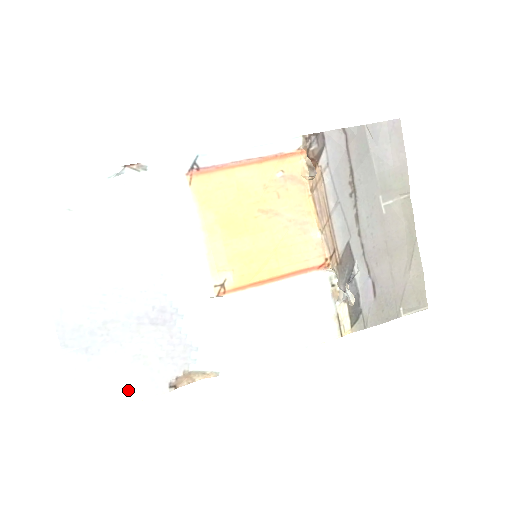
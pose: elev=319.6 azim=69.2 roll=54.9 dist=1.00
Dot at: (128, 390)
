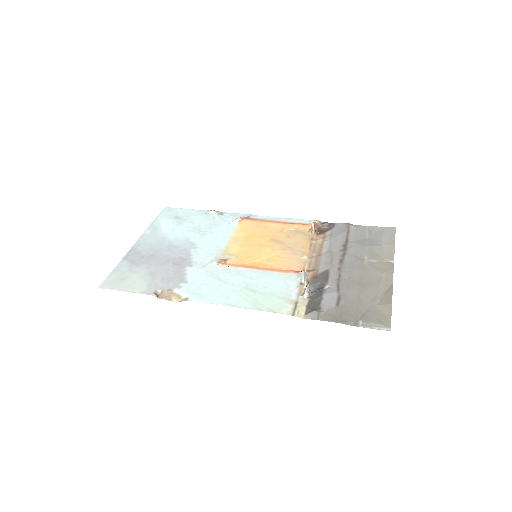
Dot at: (133, 285)
